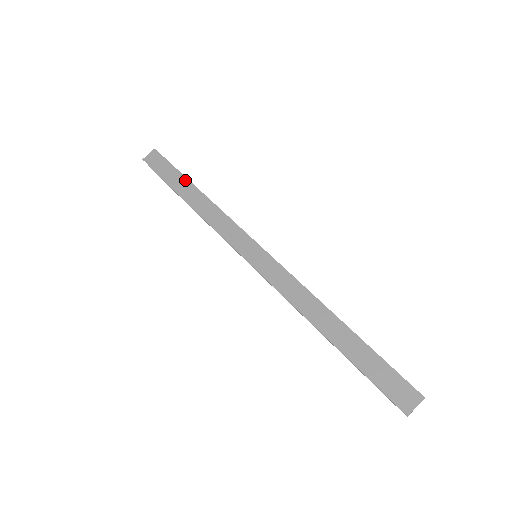
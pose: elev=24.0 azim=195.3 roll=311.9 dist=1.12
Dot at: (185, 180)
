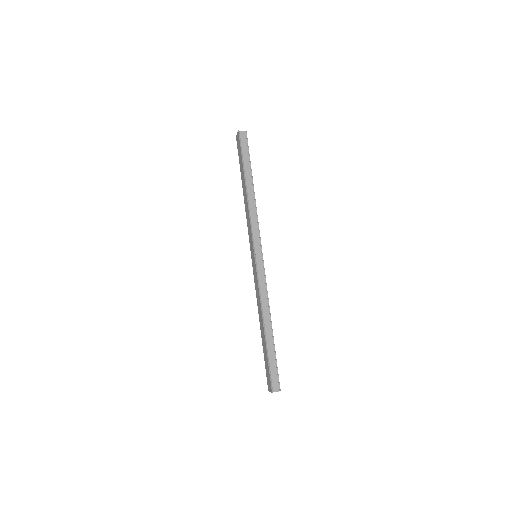
Dot at: (243, 173)
